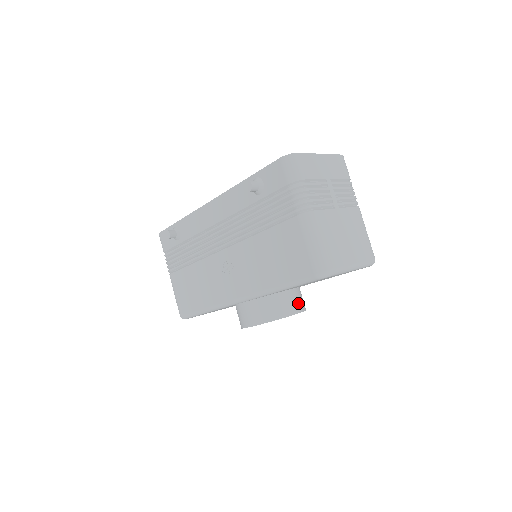
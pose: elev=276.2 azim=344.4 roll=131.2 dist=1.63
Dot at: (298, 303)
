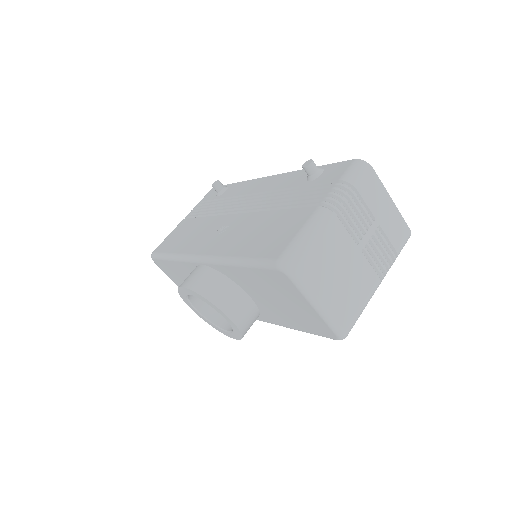
Dot at: (242, 315)
